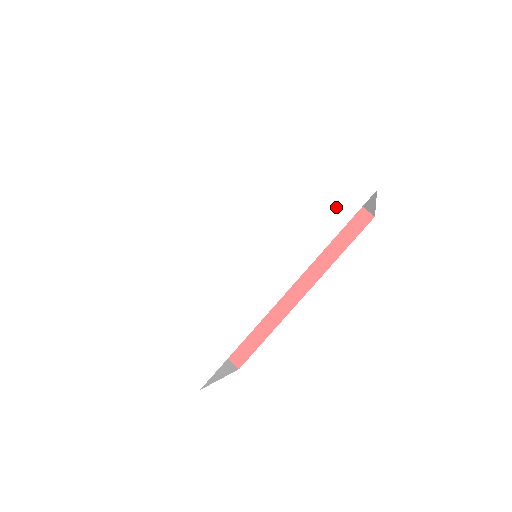
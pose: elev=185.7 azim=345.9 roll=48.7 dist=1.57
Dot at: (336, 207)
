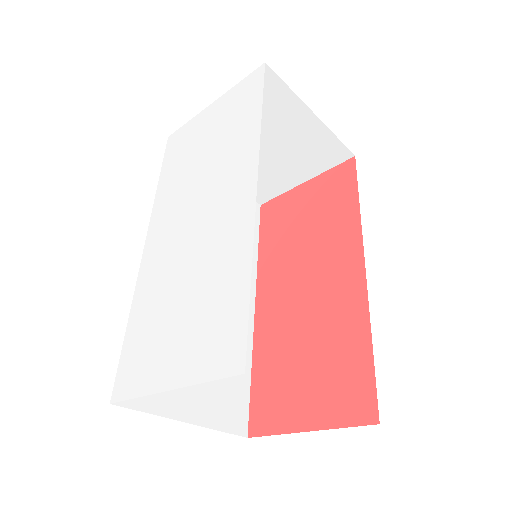
Dot at: (246, 104)
